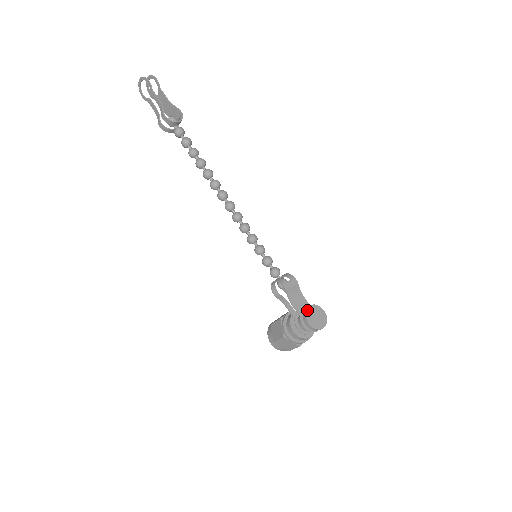
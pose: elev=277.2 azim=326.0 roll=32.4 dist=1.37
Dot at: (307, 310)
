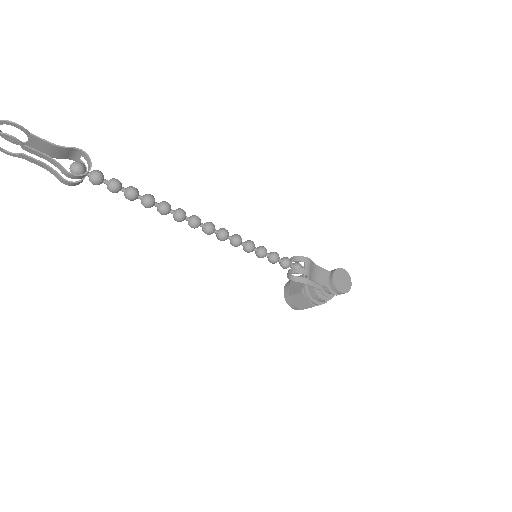
Dot at: (334, 281)
